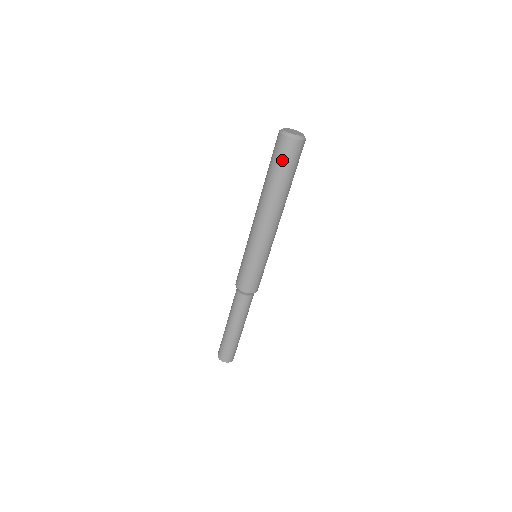
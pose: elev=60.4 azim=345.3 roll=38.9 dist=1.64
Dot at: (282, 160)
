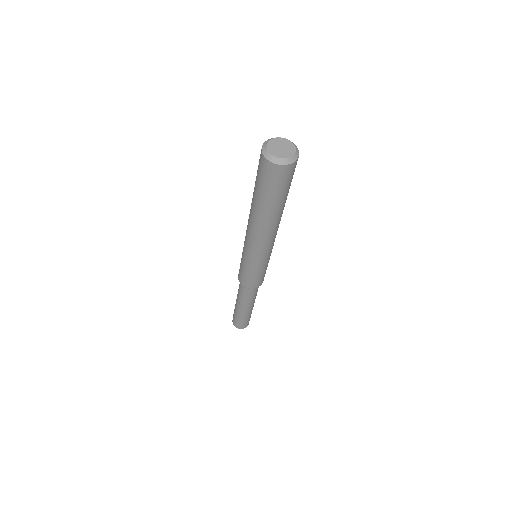
Dot at: (270, 186)
